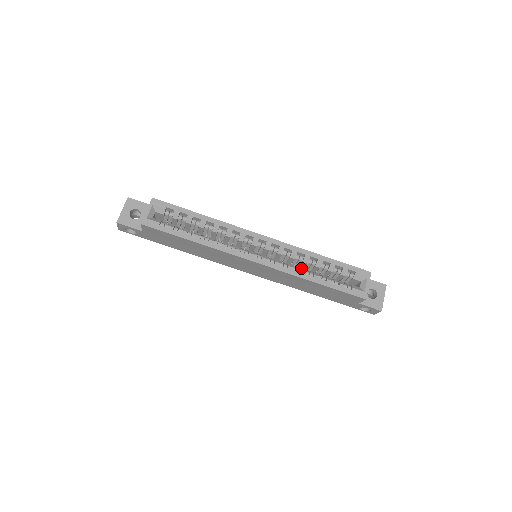
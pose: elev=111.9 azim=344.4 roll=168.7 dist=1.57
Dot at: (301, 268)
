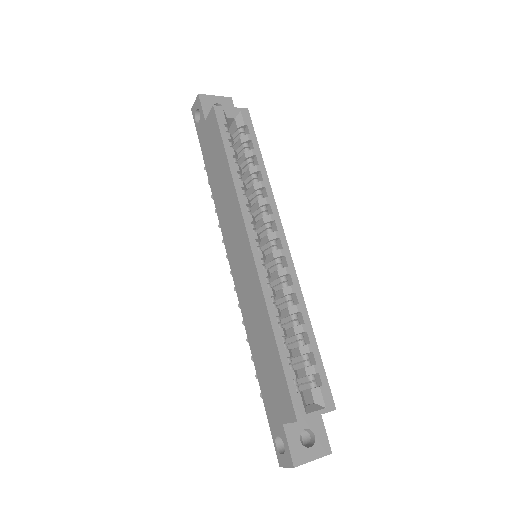
Dot at: occluded
